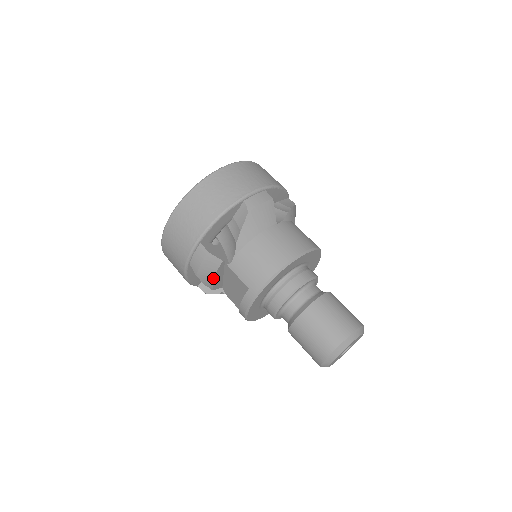
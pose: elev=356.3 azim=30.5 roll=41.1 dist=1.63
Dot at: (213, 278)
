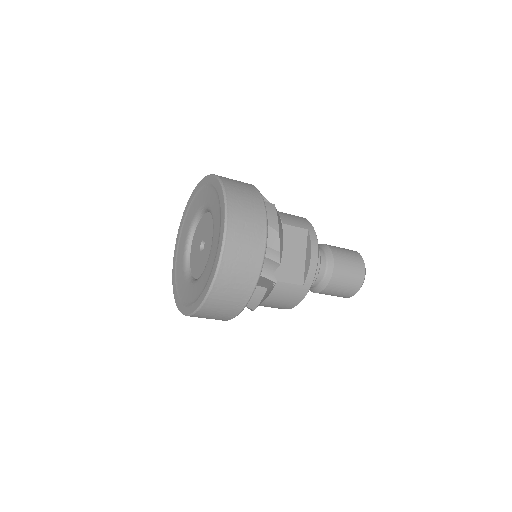
Dot at: occluded
